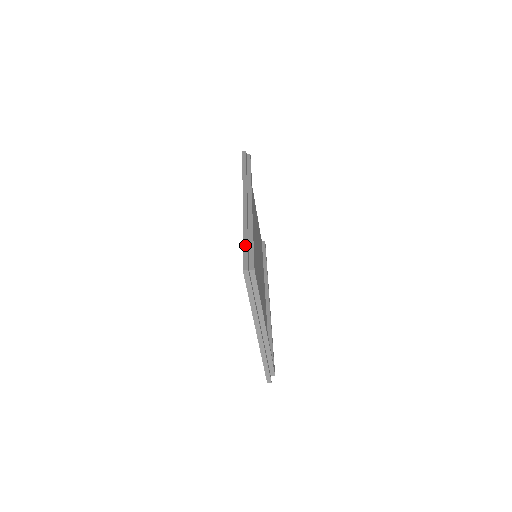
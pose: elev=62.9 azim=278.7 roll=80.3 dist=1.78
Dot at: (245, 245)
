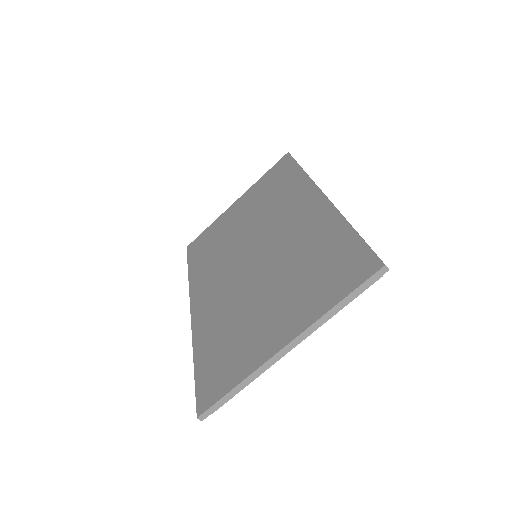
Dot at: occluded
